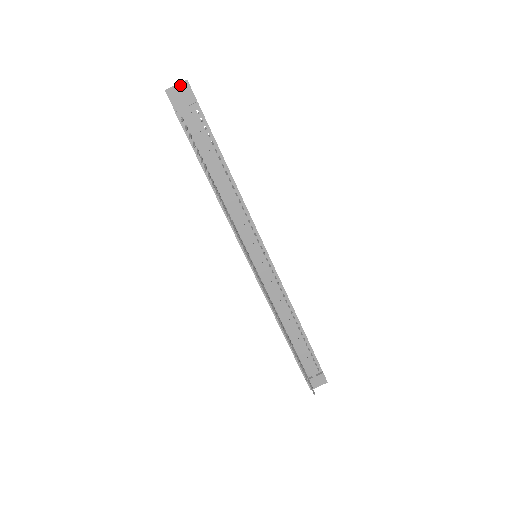
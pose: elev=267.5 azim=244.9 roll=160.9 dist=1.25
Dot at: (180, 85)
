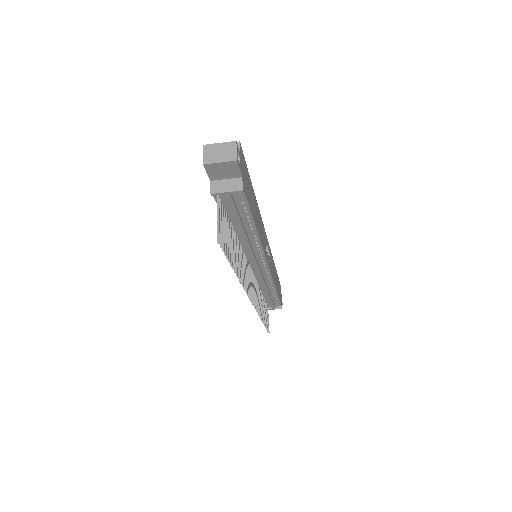
Dot at: (225, 163)
